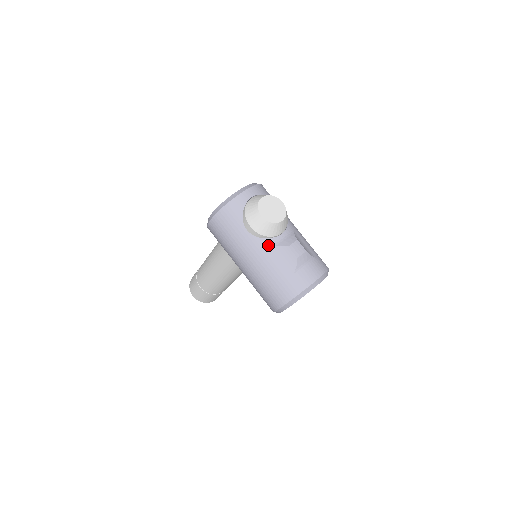
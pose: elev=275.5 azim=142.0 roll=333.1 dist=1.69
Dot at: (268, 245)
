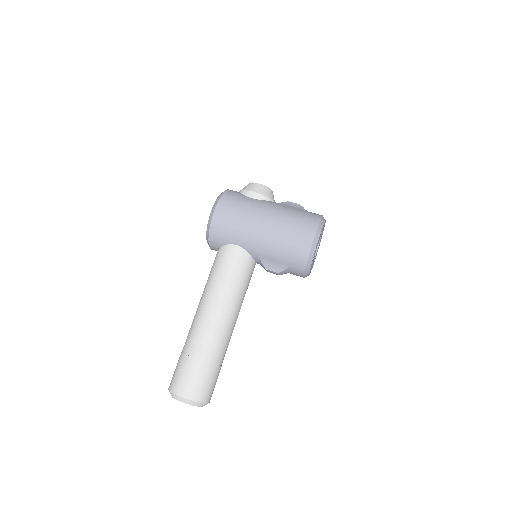
Dot at: (274, 203)
